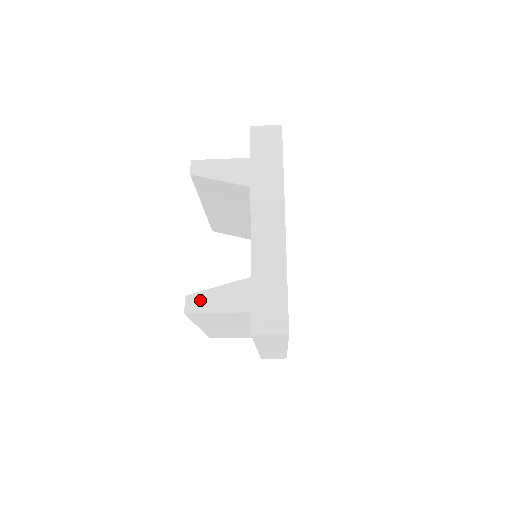
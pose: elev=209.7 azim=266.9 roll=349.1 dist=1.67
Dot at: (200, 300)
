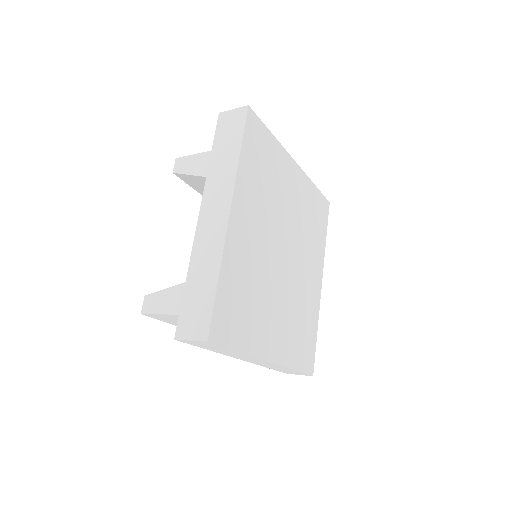
Dot at: (155, 300)
